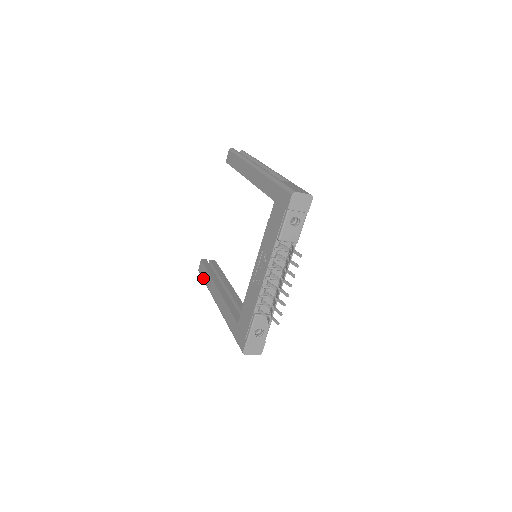
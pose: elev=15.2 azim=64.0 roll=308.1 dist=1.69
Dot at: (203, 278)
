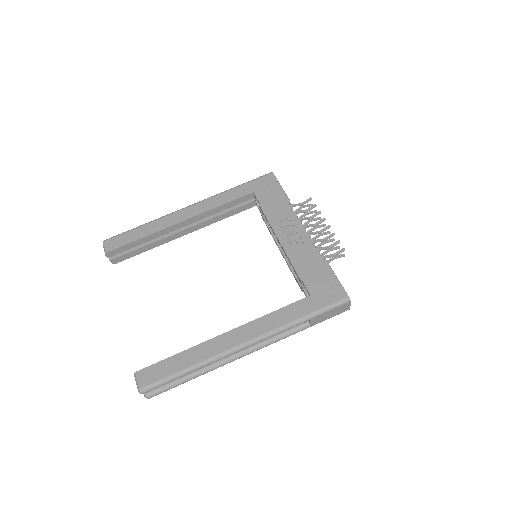
Dot at: (171, 373)
